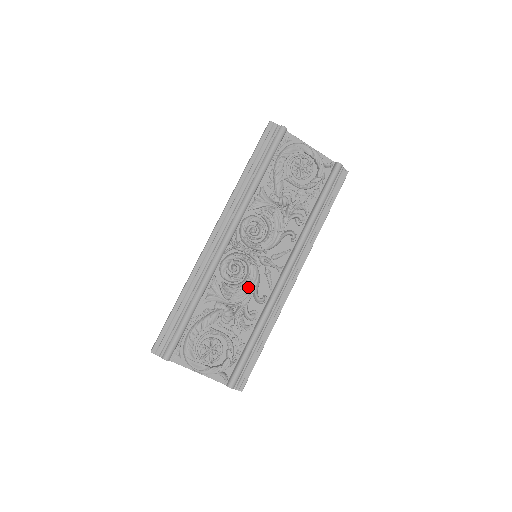
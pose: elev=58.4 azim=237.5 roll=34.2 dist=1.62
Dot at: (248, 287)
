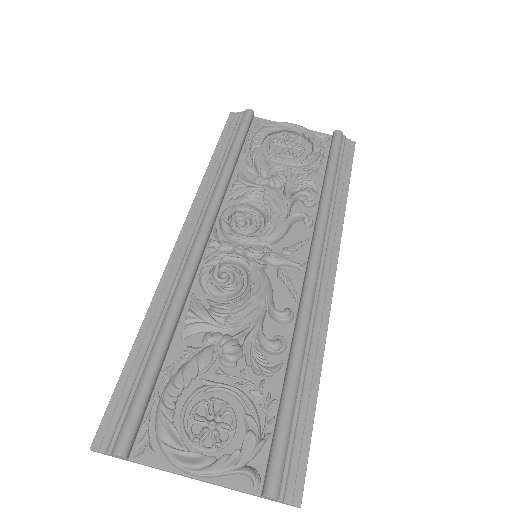
Dot at: (253, 297)
